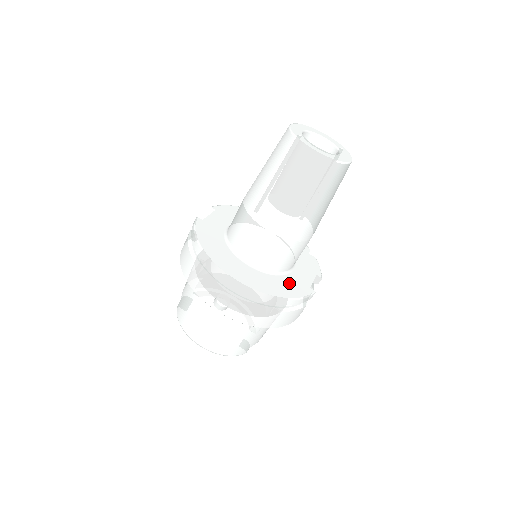
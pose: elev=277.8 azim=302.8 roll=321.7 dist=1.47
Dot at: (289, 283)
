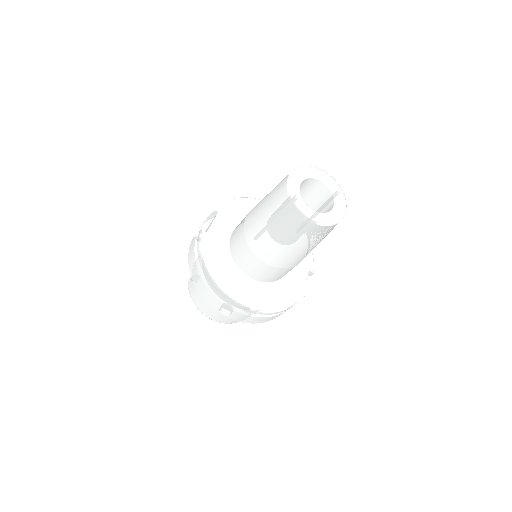
Dot at: (284, 290)
